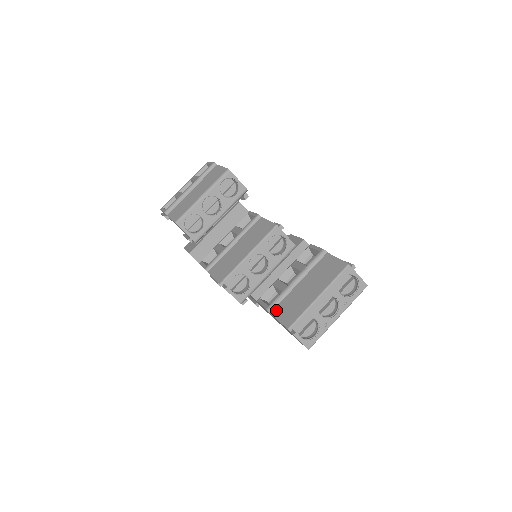
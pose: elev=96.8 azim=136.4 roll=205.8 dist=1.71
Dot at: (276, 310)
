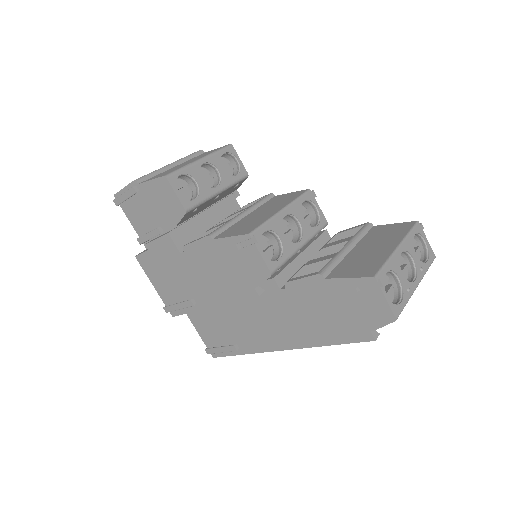
Dot at: (334, 273)
